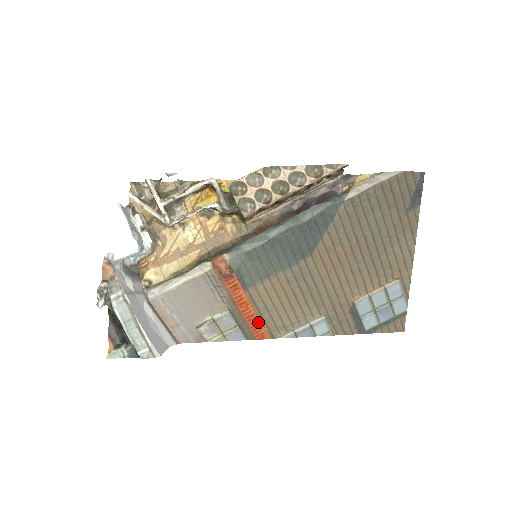
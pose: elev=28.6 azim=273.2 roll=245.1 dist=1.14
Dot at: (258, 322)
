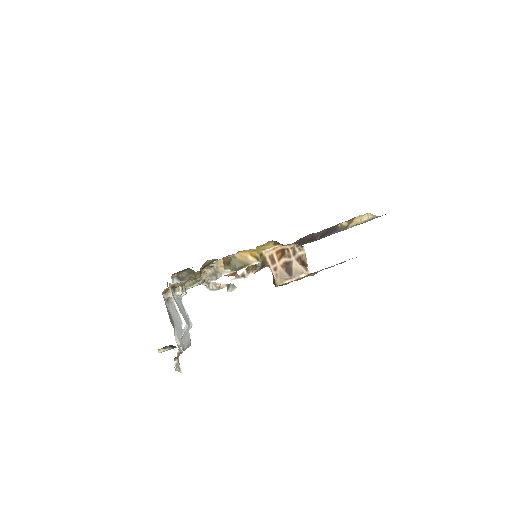
Dot at: occluded
